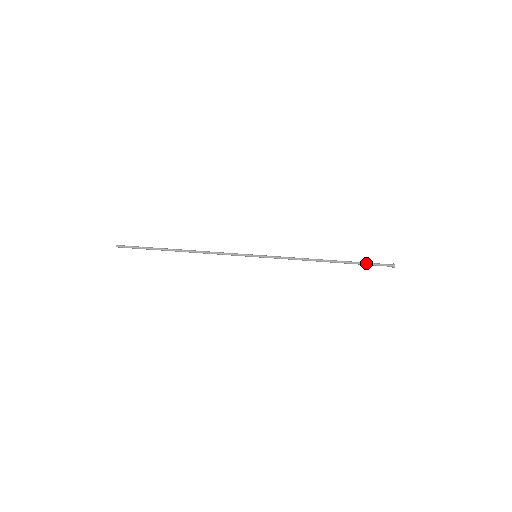
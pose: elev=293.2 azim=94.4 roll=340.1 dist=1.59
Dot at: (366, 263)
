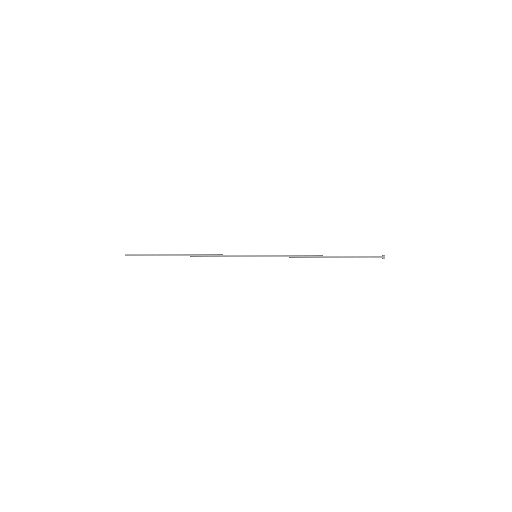
Dot at: (358, 256)
